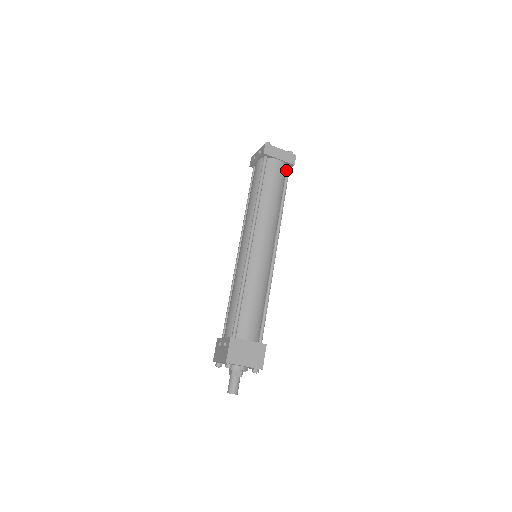
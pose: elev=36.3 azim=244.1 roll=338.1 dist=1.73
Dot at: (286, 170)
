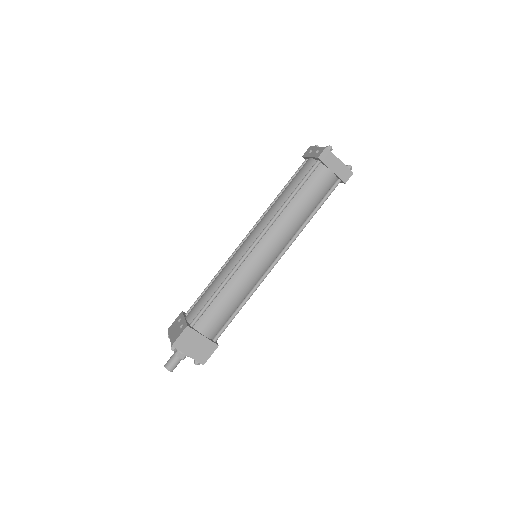
Dot at: (334, 184)
